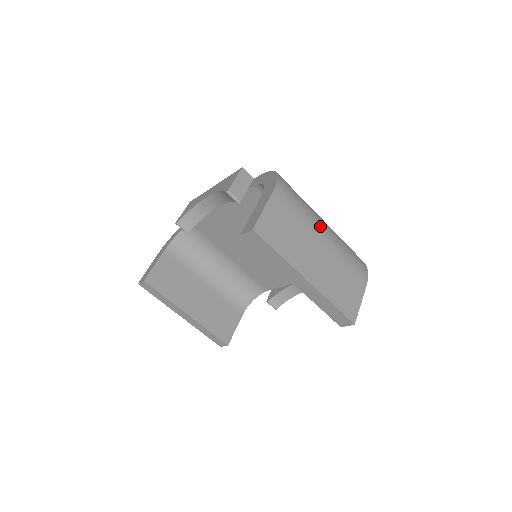
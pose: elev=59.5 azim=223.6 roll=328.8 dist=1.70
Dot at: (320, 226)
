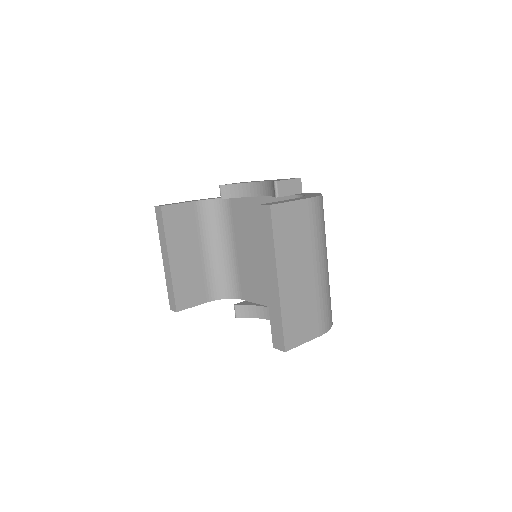
Dot at: (321, 258)
